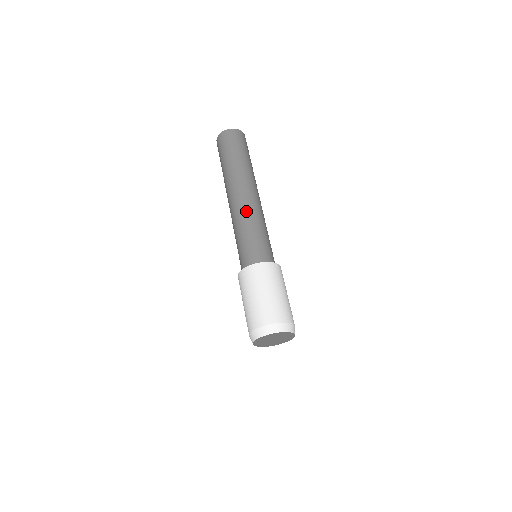
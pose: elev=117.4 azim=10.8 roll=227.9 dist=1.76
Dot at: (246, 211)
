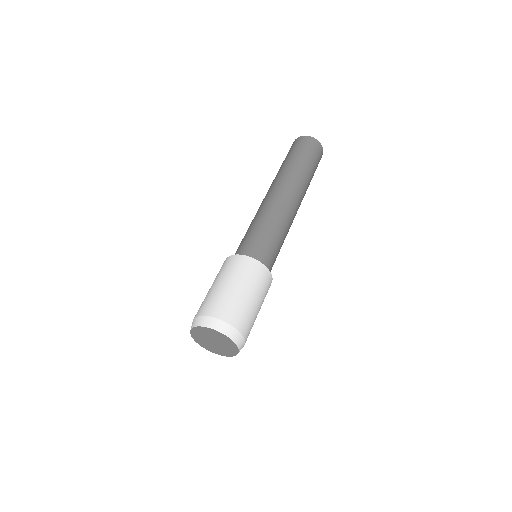
Dot at: (260, 209)
